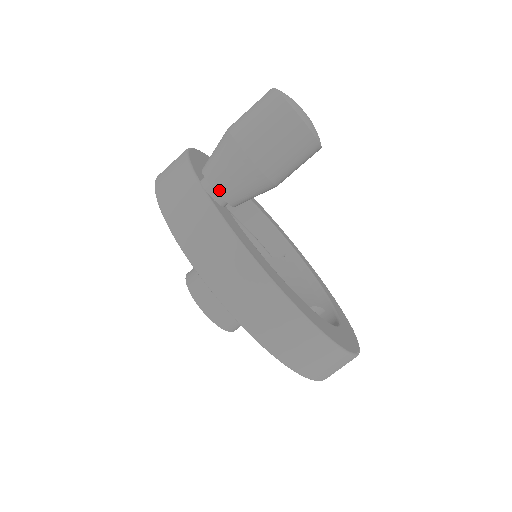
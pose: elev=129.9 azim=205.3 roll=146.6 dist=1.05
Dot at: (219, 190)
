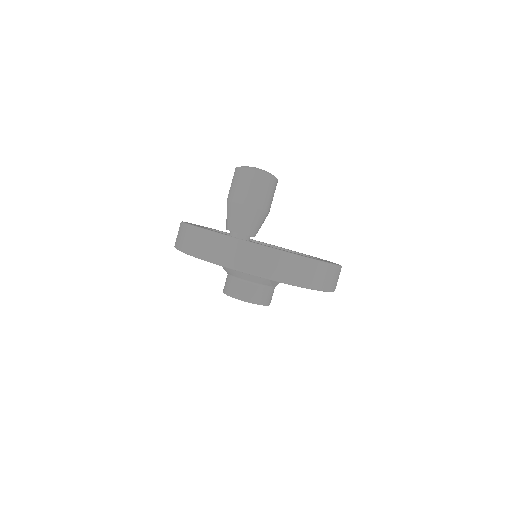
Dot at: (249, 234)
